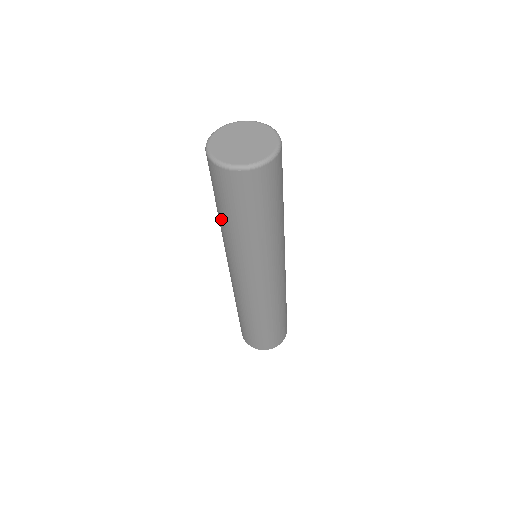
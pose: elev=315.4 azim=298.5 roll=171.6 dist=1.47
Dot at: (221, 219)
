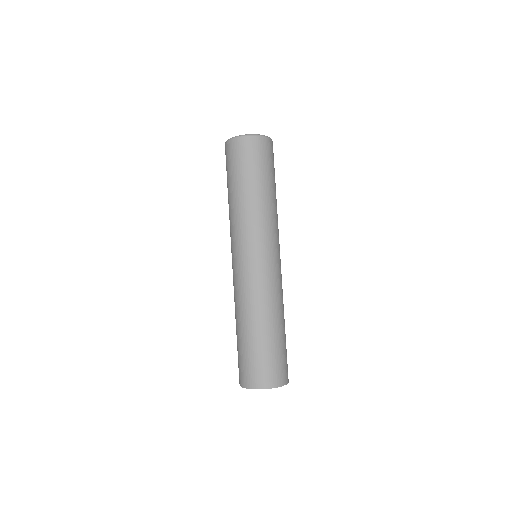
Dot at: occluded
